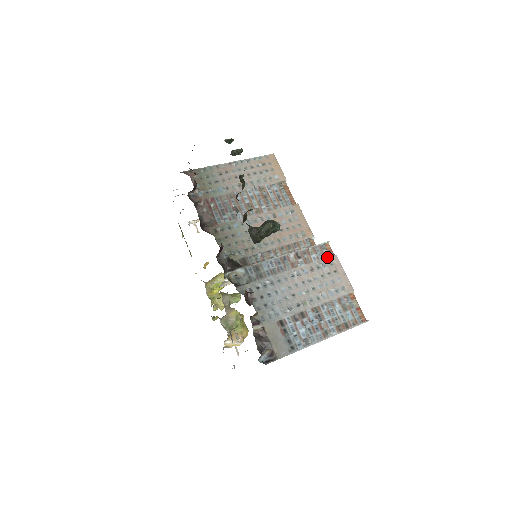
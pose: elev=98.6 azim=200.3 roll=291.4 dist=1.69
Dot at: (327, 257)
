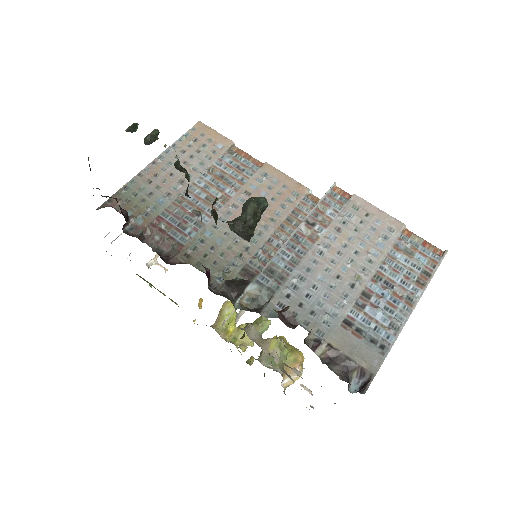
Dot at: (346, 203)
